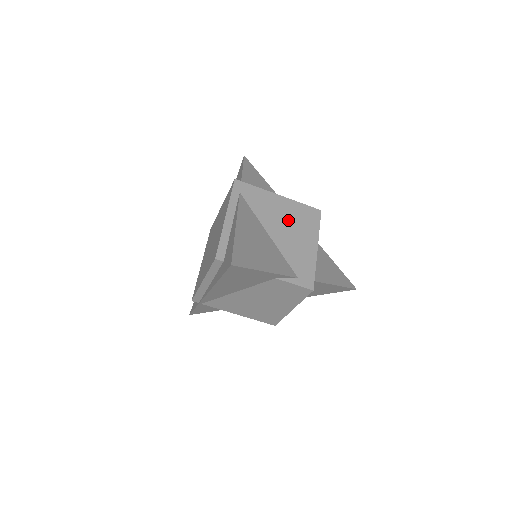
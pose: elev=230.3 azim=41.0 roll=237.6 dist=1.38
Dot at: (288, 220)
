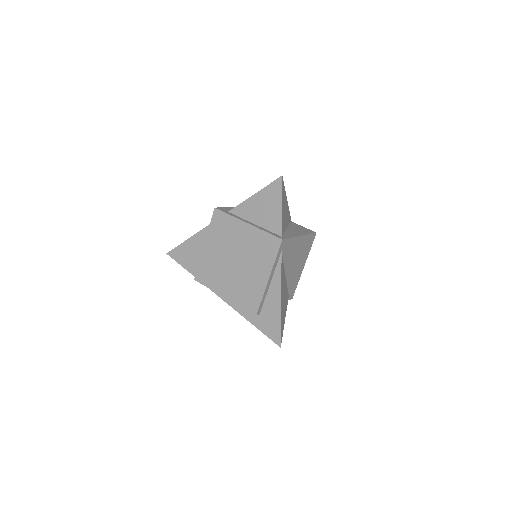
Dot at: (298, 255)
